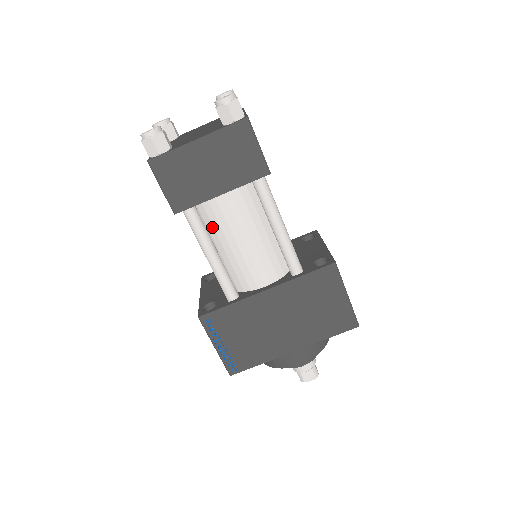
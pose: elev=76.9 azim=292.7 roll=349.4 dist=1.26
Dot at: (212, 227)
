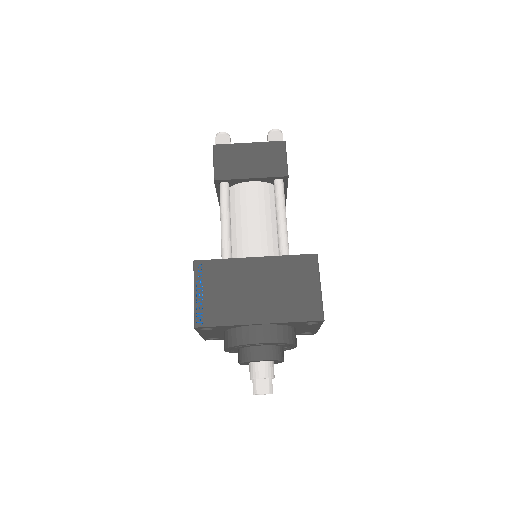
Dot at: (234, 205)
